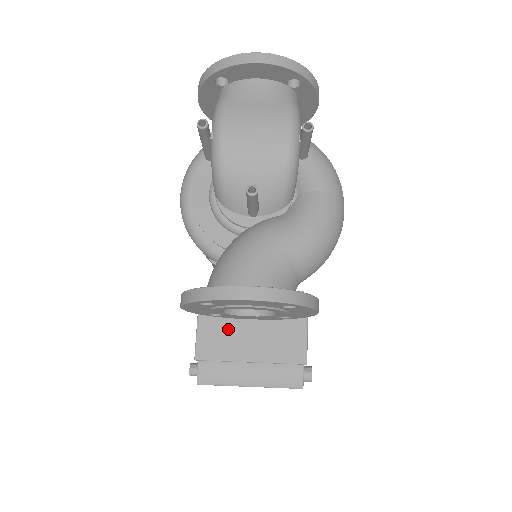
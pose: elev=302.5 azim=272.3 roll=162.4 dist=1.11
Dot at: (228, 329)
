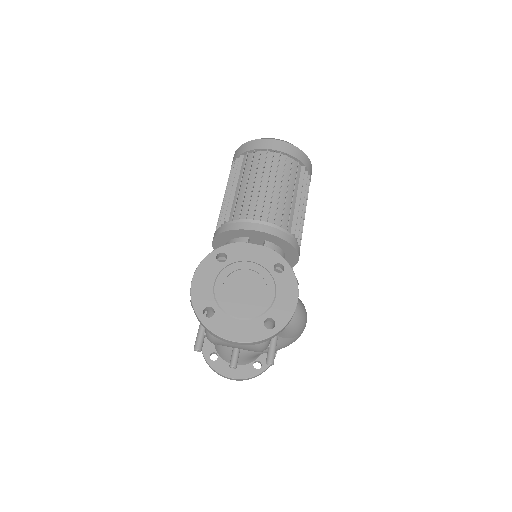
Dot at: occluded
